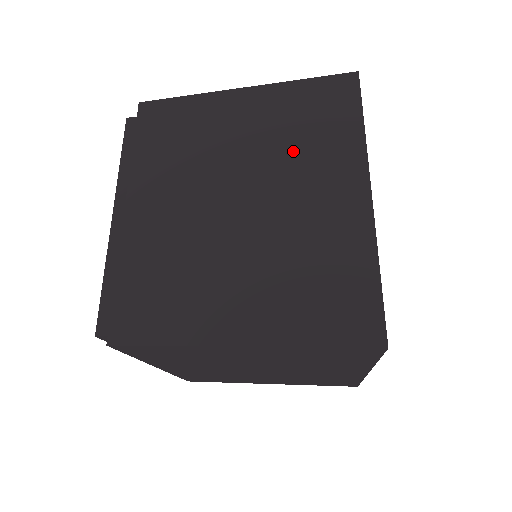
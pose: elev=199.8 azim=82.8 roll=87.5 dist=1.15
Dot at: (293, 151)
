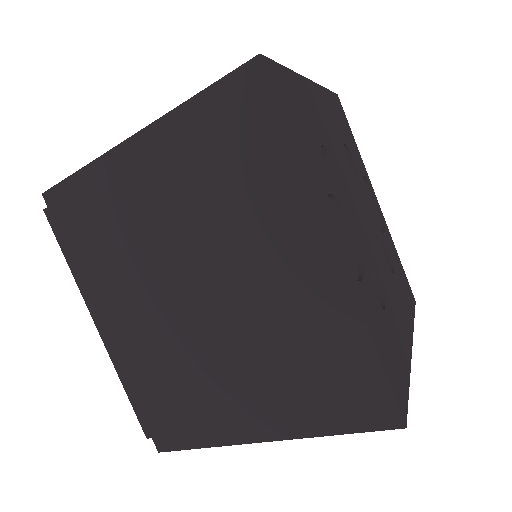
Dot at: occluded
